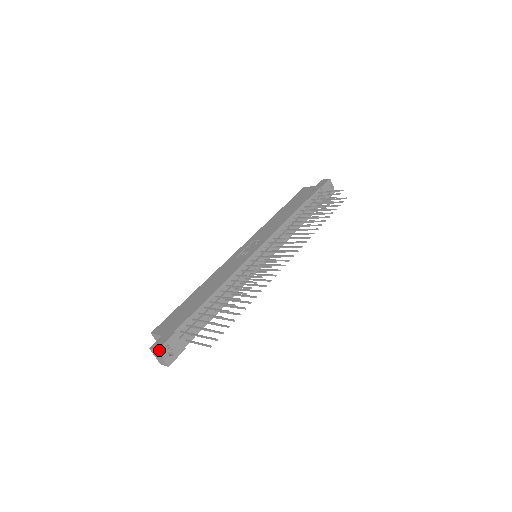
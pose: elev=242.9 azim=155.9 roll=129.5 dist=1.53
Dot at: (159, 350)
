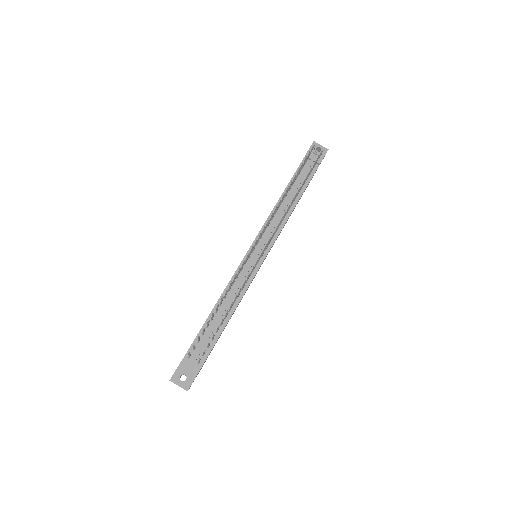
Dot at: (171, 379)
